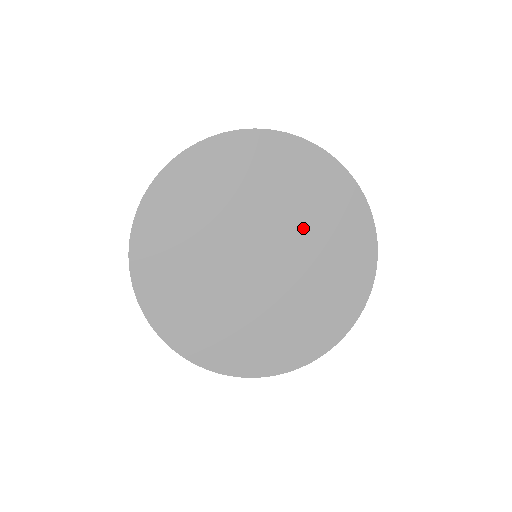
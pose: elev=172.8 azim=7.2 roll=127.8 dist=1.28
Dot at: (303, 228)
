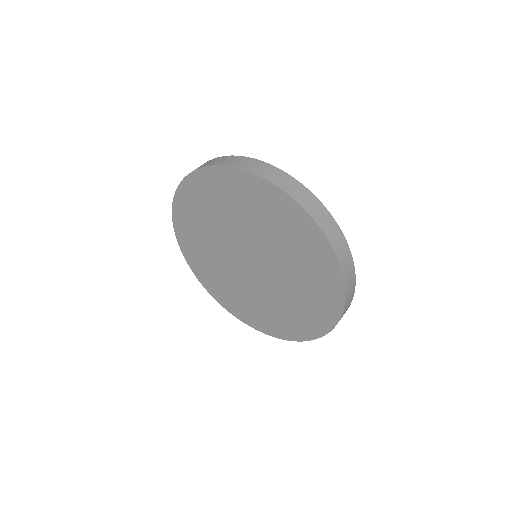
Dot at: (262, 233)
